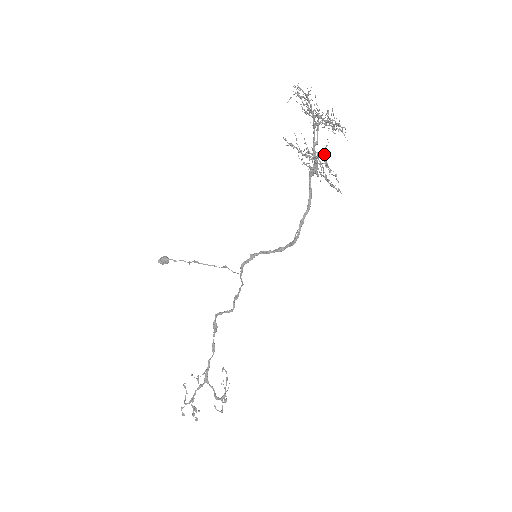
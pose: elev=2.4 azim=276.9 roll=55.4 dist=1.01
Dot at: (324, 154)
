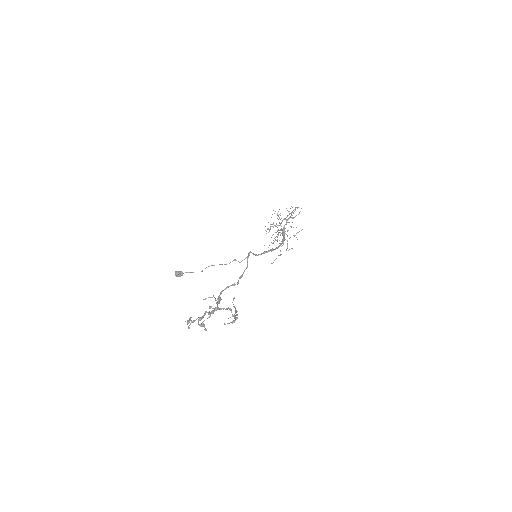
Dot at: occluded
